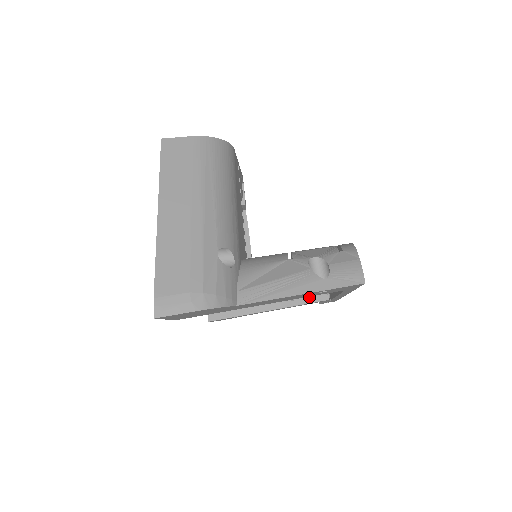
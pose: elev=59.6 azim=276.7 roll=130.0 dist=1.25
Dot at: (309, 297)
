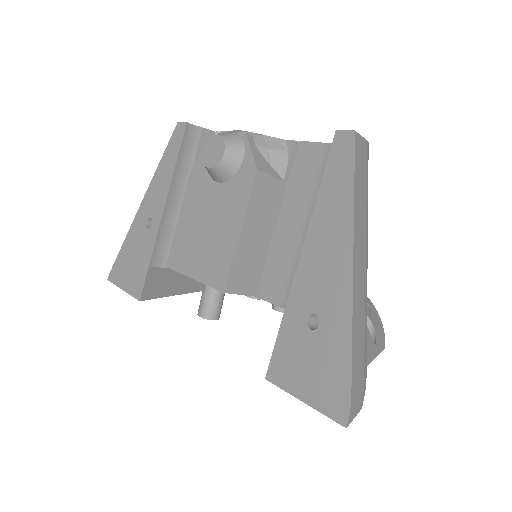
Dot at: occluded
